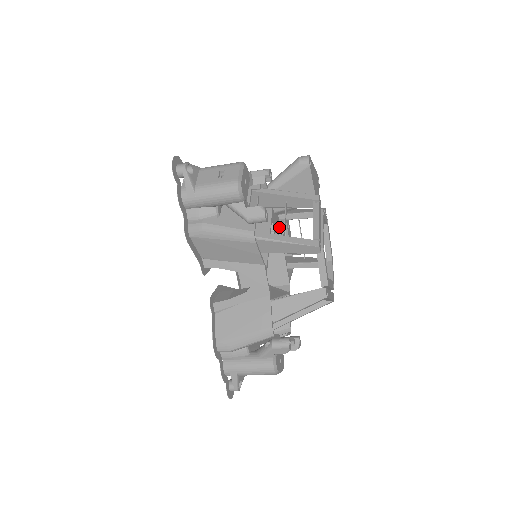
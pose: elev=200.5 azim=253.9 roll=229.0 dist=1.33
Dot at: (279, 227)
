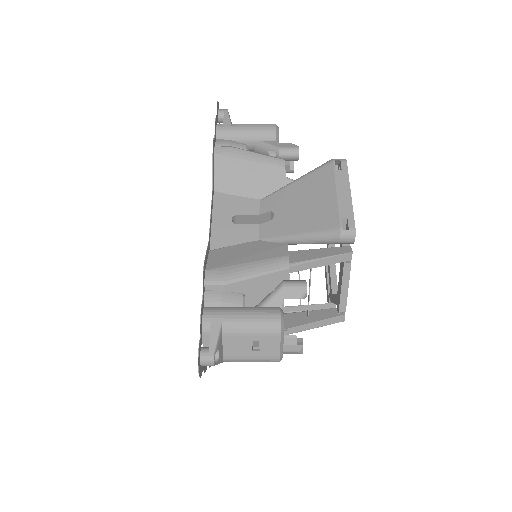
Dot at: occluded
